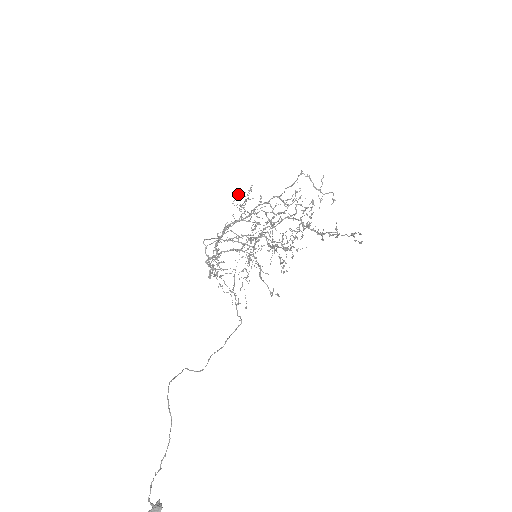
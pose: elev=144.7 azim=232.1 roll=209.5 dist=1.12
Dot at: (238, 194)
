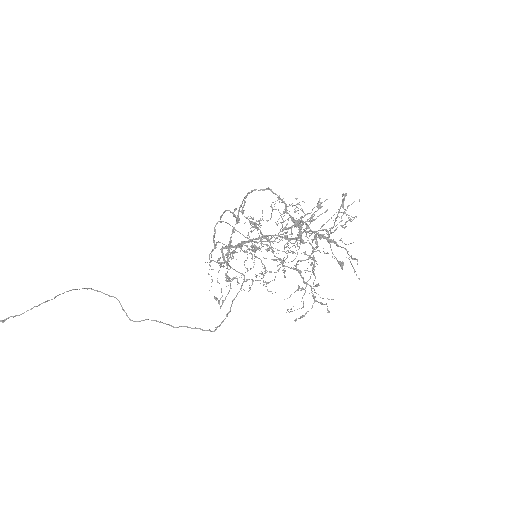
Dot at: (282, 199)
